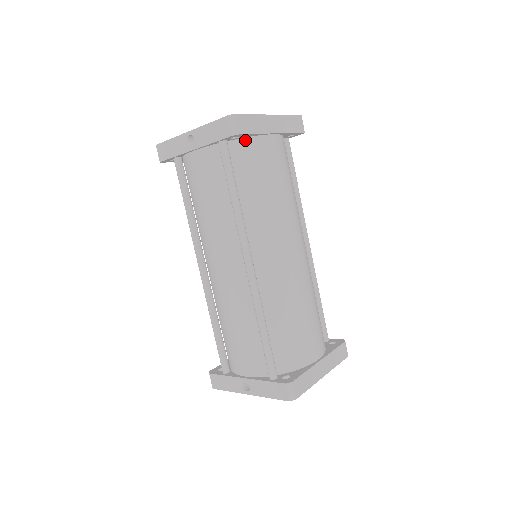
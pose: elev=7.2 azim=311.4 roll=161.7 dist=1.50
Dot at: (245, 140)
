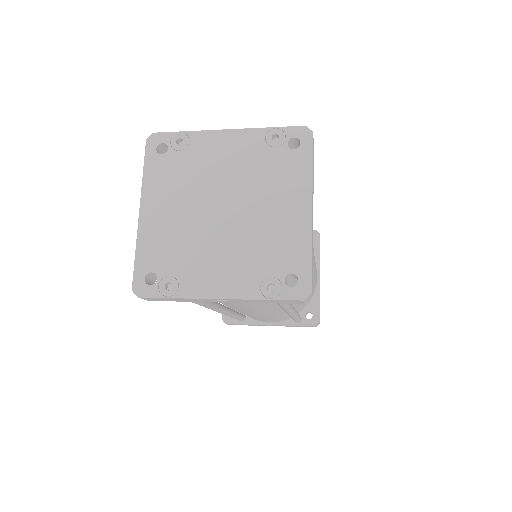
Dot at: occluded
